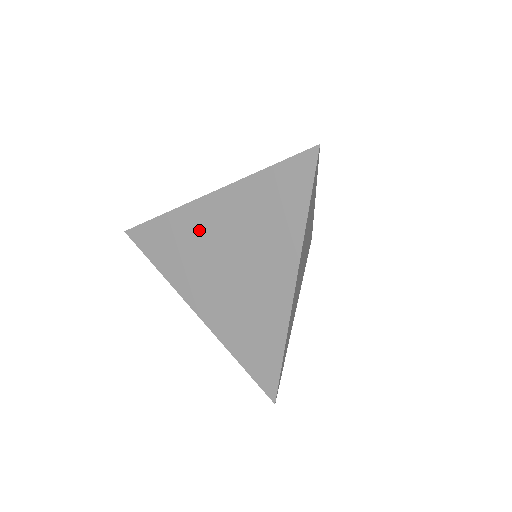
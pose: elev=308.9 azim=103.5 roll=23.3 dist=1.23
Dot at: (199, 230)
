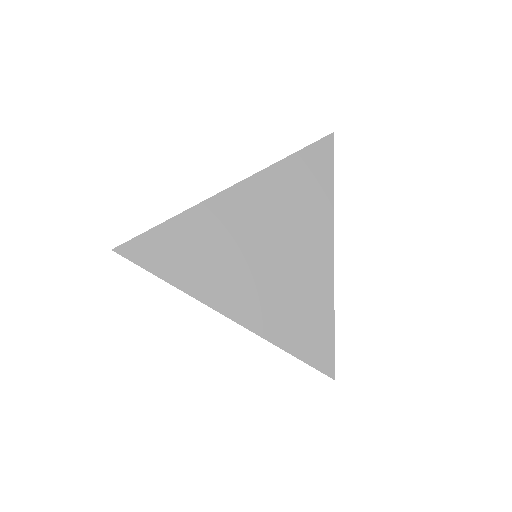
Dot at: (221, 226)
